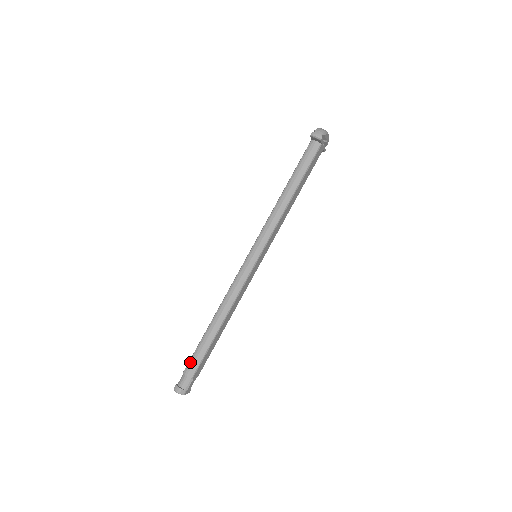
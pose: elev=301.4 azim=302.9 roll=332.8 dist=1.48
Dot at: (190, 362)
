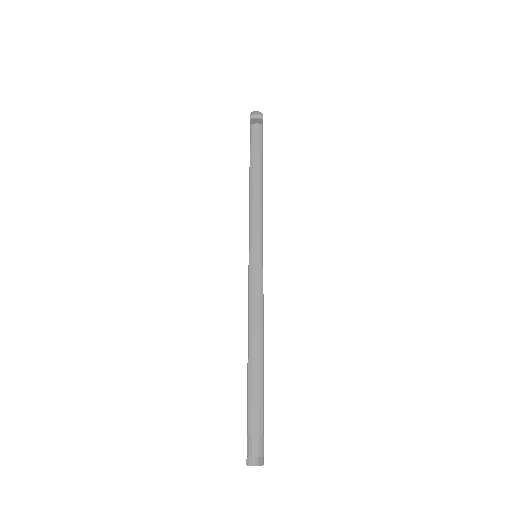
Dot at: (250, 414)
